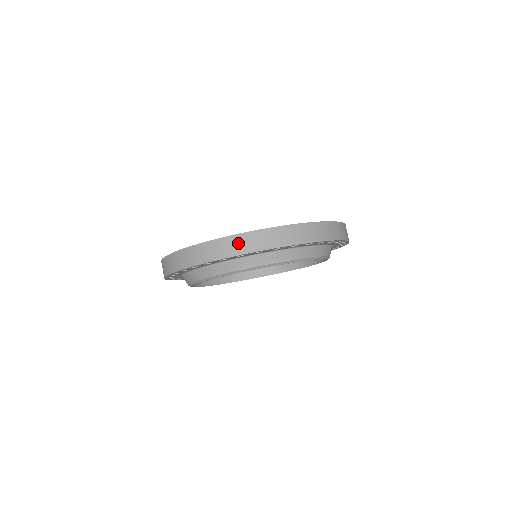
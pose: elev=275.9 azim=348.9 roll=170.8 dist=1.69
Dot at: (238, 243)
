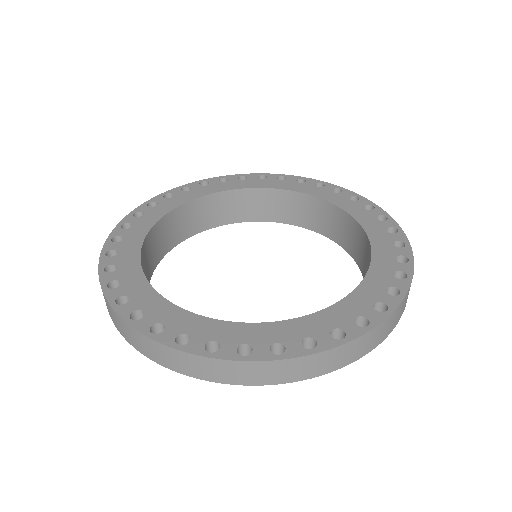
Dot at: (372, 339)
